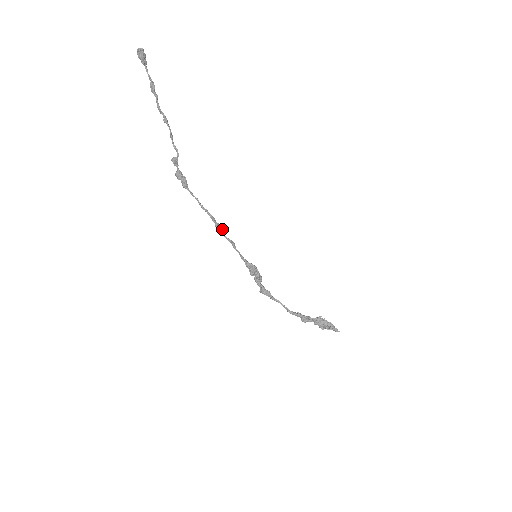
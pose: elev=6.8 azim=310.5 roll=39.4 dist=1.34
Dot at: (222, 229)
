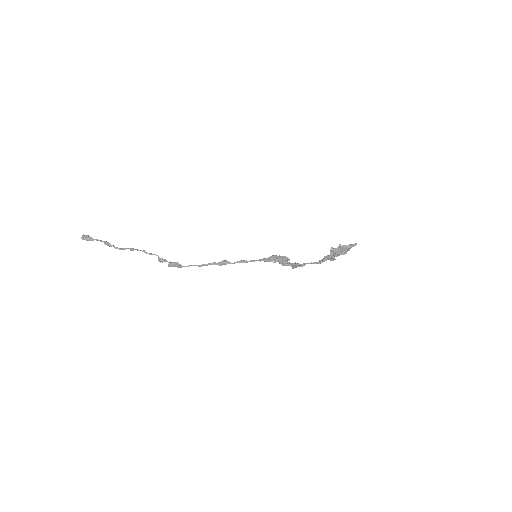
Dot at: (225, 262)
